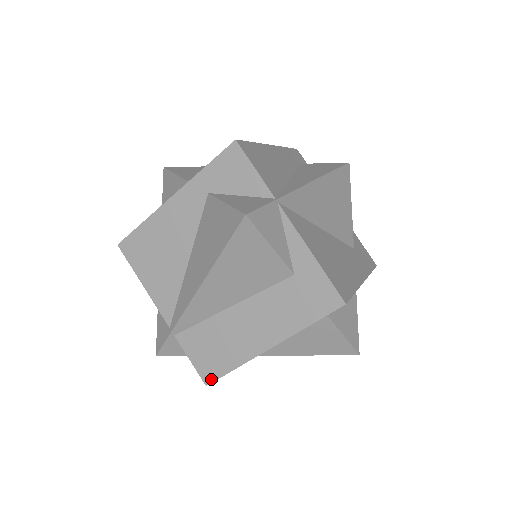
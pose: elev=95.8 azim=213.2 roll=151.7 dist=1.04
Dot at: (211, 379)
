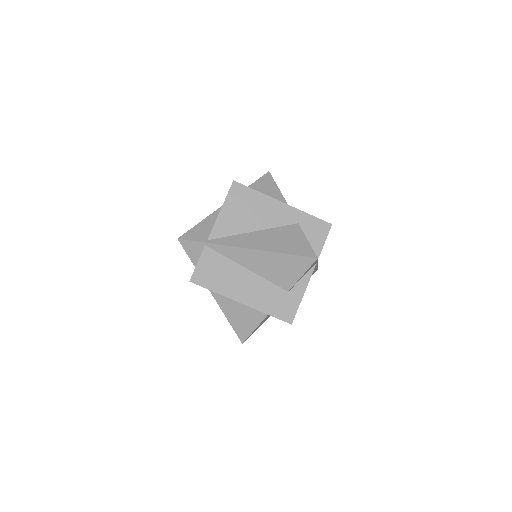
Dot at: (196, 282)
